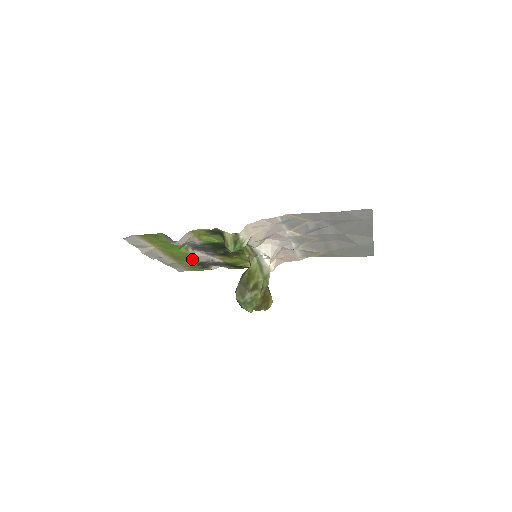
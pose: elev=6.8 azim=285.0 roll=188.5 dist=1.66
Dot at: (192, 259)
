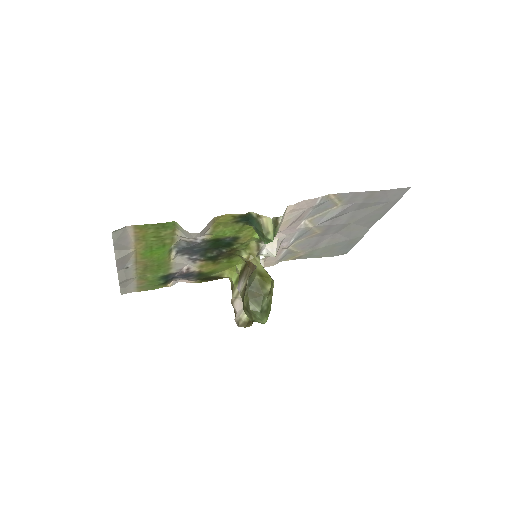
Dot at: (163, 269)
